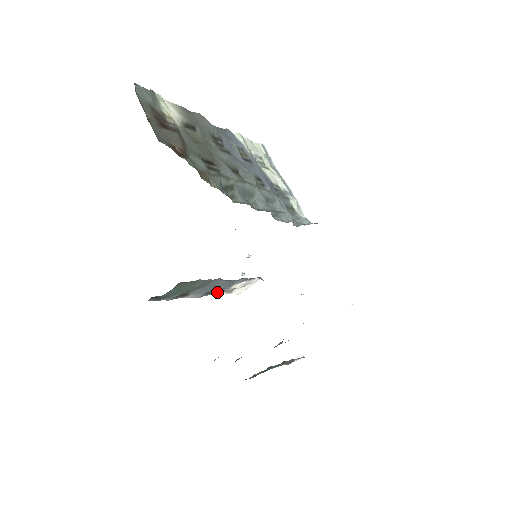
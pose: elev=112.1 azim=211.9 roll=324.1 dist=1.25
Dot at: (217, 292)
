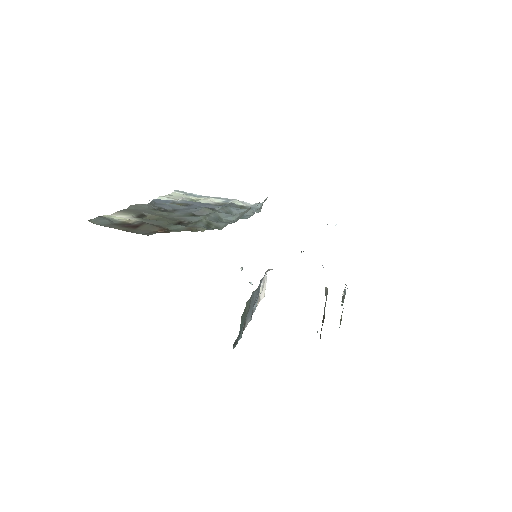
Dot at: (255, 306)
